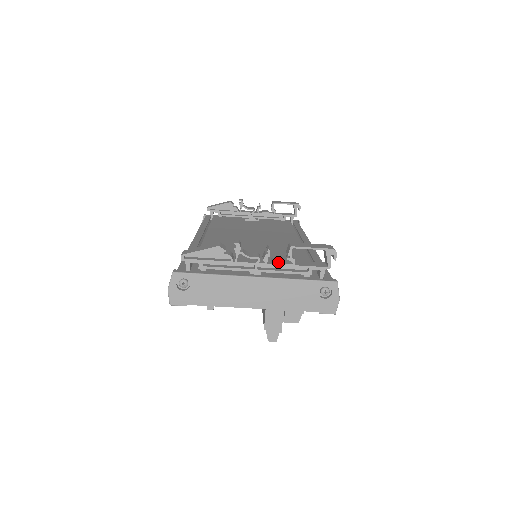
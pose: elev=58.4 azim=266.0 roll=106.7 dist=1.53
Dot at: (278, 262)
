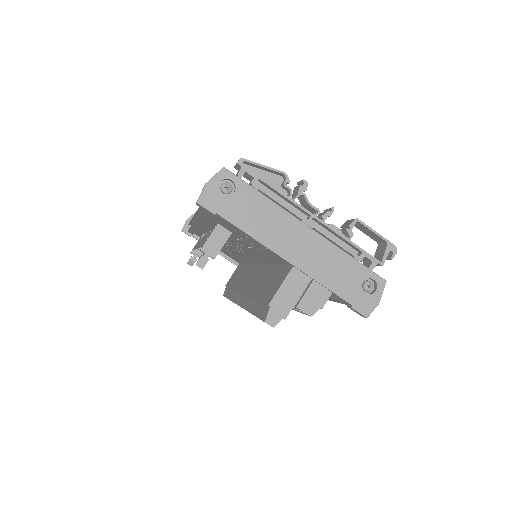
Dot at: (336, 227)
